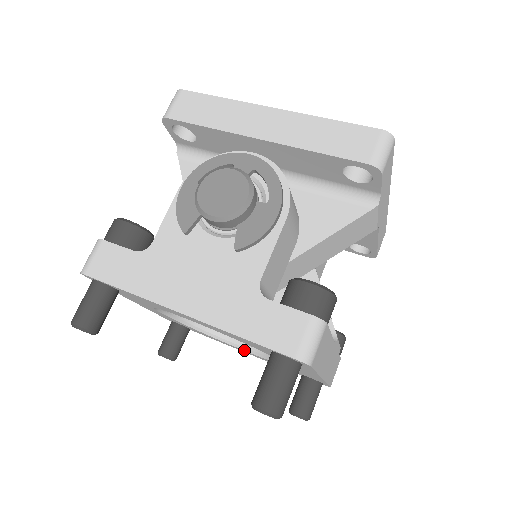
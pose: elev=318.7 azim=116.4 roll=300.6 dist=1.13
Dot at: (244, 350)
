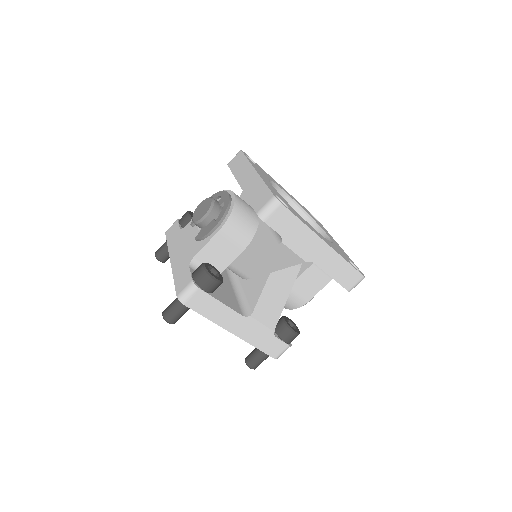
Dot at: occluded
